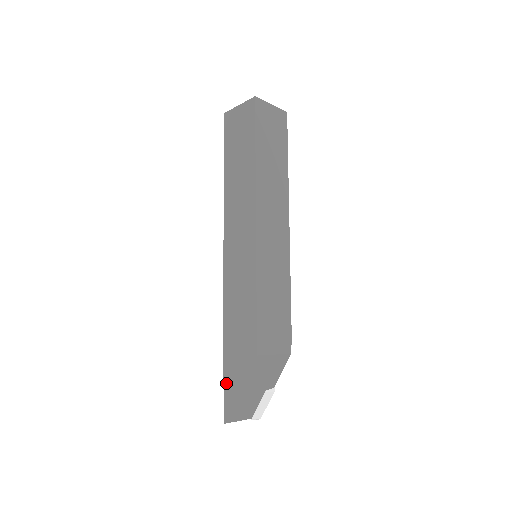
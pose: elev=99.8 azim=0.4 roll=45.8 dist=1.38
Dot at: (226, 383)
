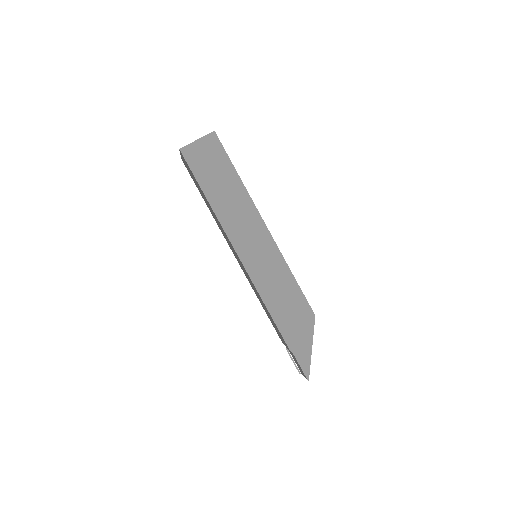
Dot at: (296, 353)
